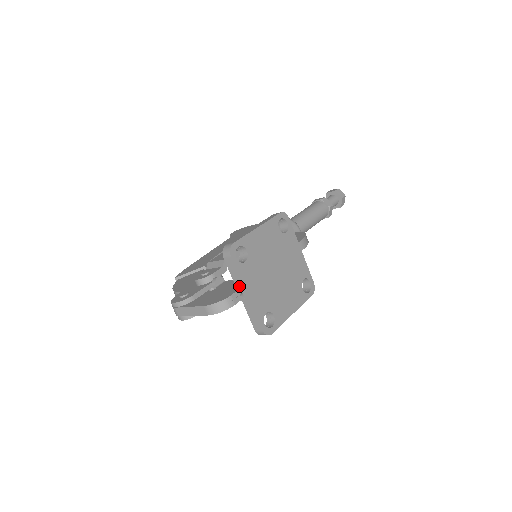
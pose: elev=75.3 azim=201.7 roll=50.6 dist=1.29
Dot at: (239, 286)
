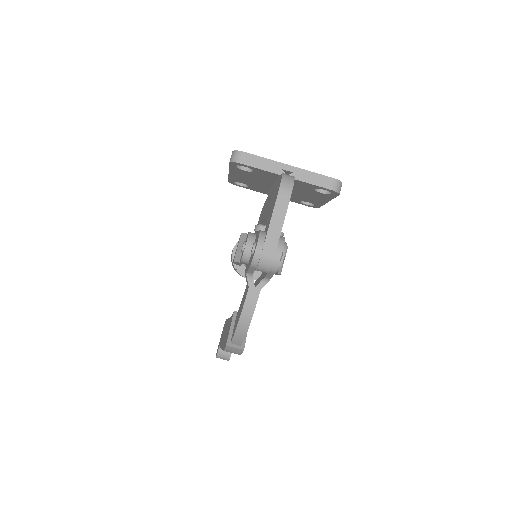
Dot at: (277, 168)
